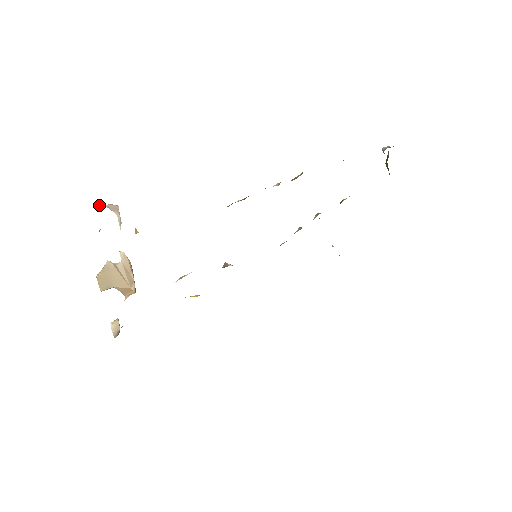
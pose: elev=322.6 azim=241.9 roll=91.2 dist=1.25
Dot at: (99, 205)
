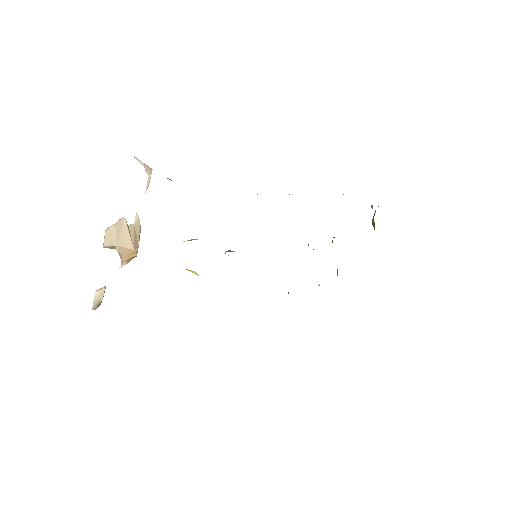
Dot at: (138, 160)
